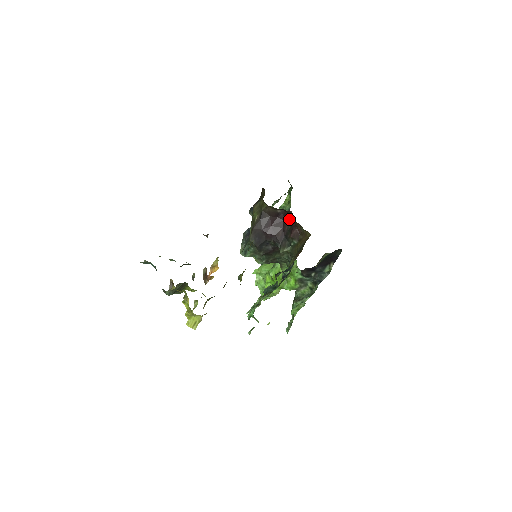
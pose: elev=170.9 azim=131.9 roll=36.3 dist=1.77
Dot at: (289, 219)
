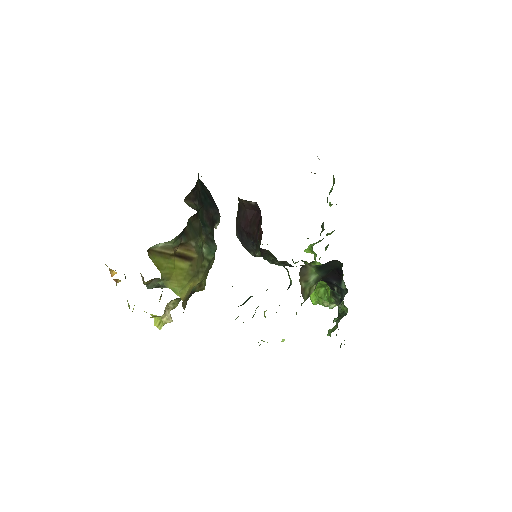
Dot at: occluded
